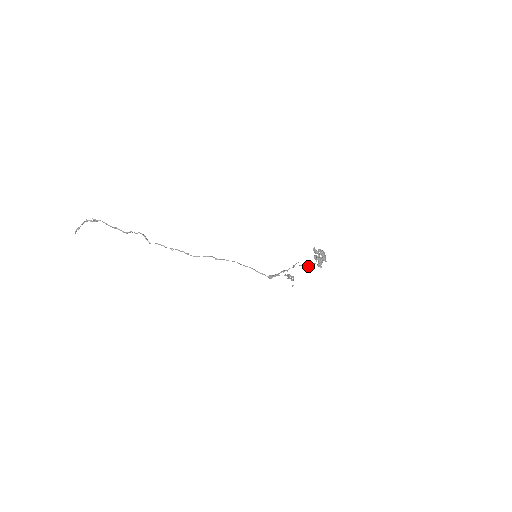
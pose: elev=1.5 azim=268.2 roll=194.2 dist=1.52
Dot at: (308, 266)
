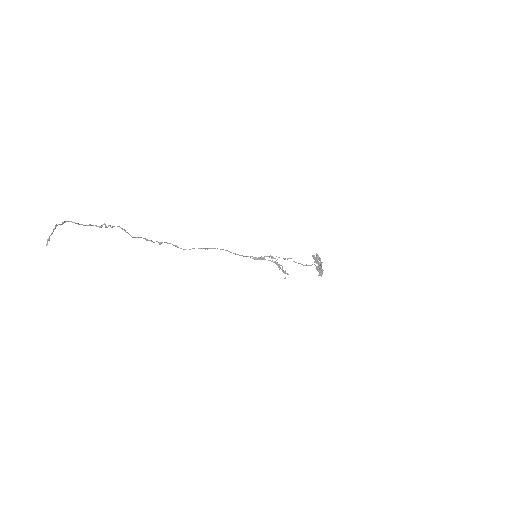
Dot at: (303, 265)
